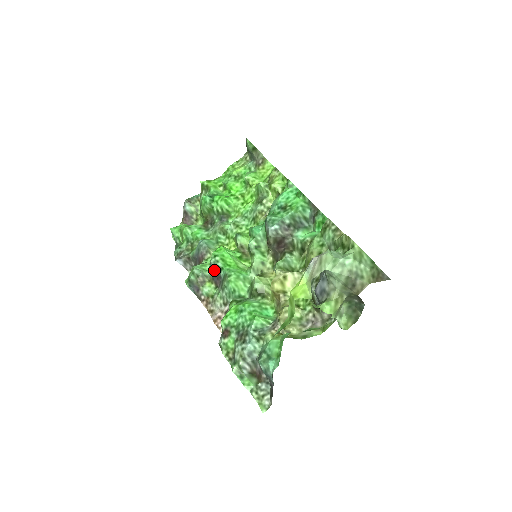
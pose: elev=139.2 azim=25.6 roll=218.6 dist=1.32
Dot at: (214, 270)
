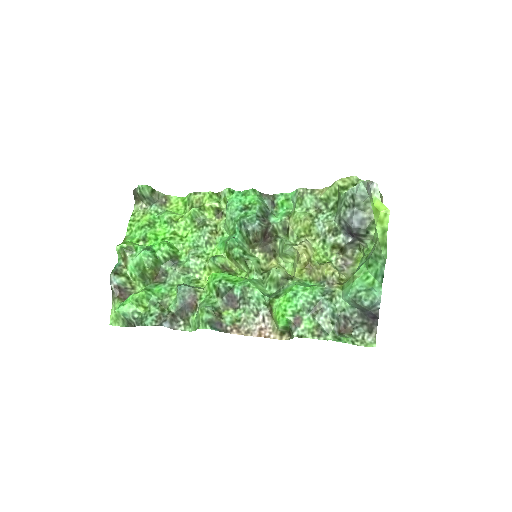
Dot at: (224, 296)
